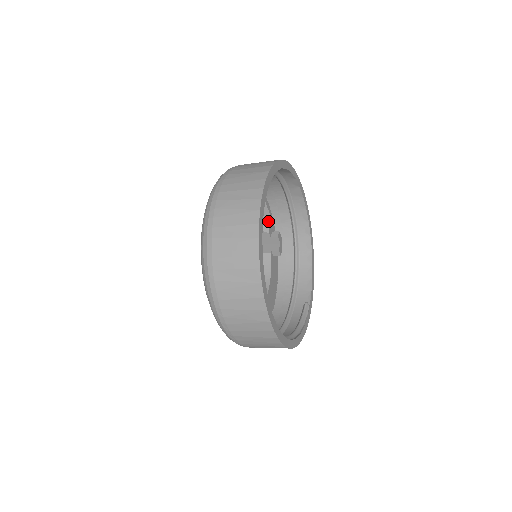
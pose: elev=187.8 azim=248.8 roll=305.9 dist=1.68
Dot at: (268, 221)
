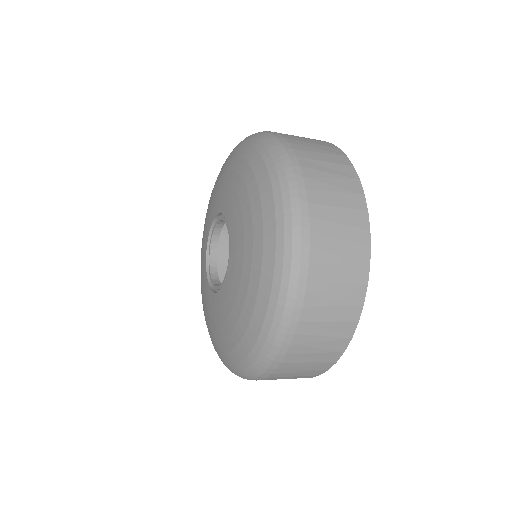
Dot at: occluded
